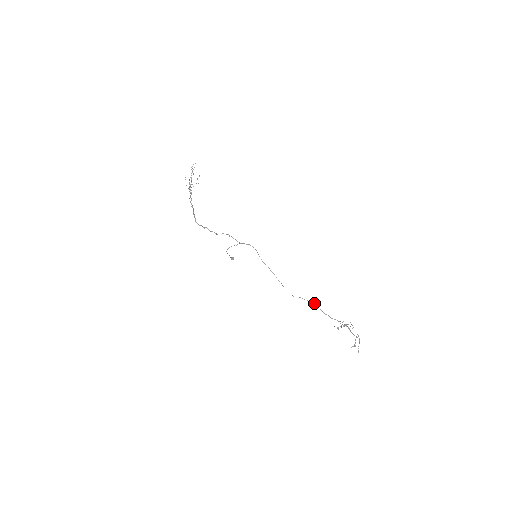
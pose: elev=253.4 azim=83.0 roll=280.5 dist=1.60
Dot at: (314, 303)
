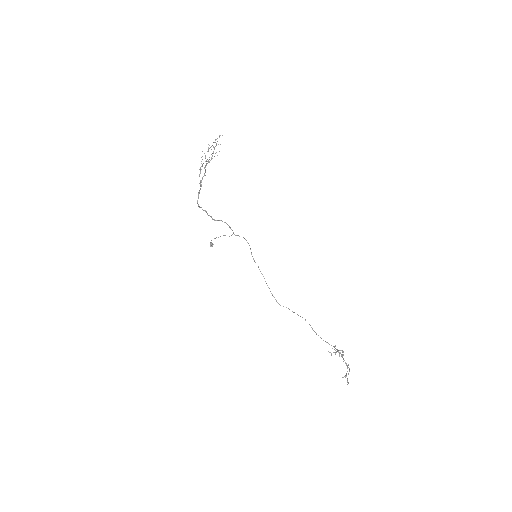
Dot at: occluded
